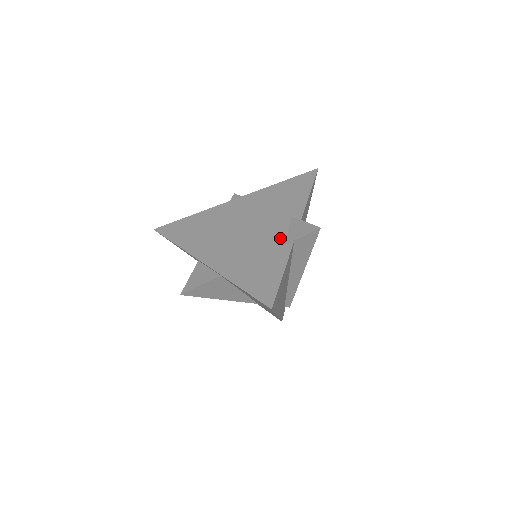
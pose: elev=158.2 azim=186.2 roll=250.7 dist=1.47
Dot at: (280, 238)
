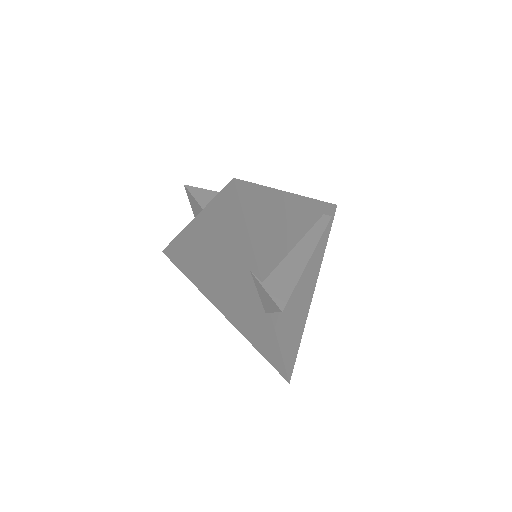
Dot at: (256, 302)
